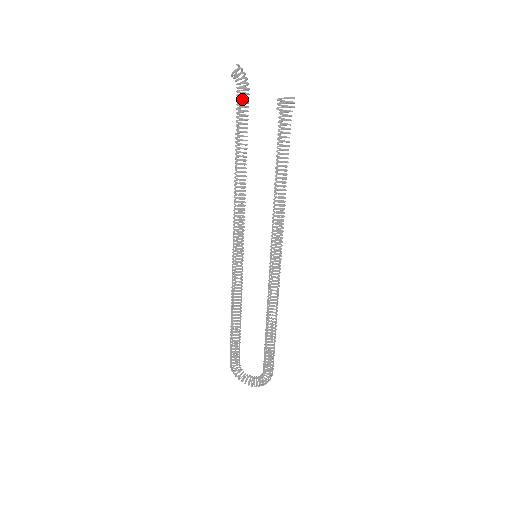
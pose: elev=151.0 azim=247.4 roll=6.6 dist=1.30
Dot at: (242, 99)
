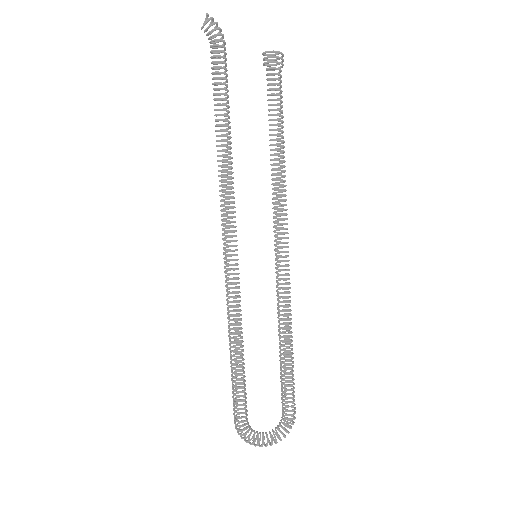
Dot at: (214, 58)
